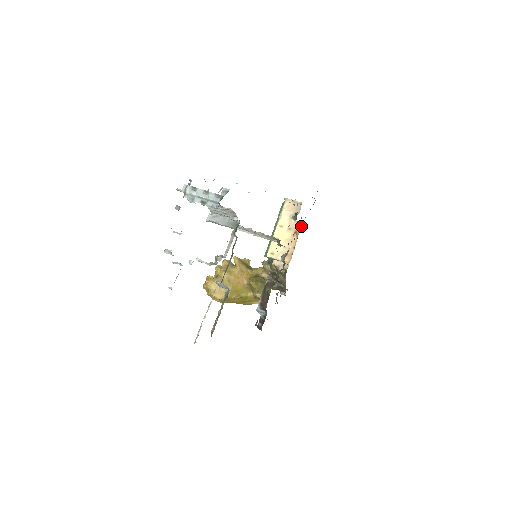
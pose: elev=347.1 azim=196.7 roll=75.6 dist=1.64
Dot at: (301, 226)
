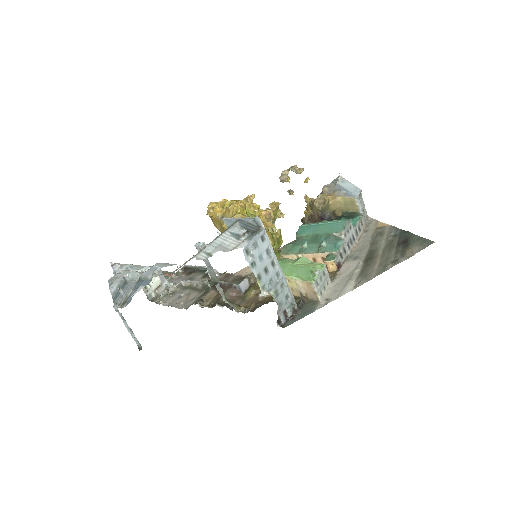
Dot at: (334, 271)
